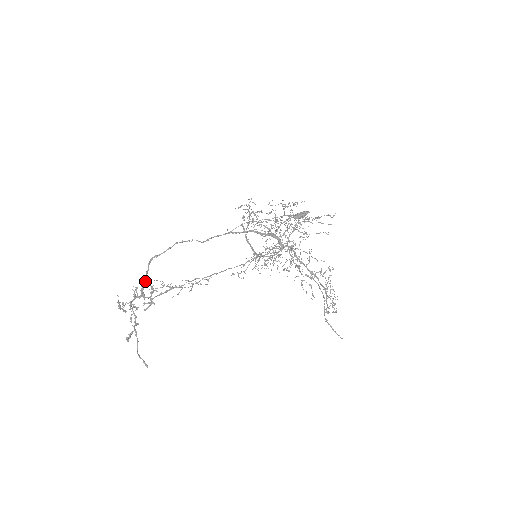
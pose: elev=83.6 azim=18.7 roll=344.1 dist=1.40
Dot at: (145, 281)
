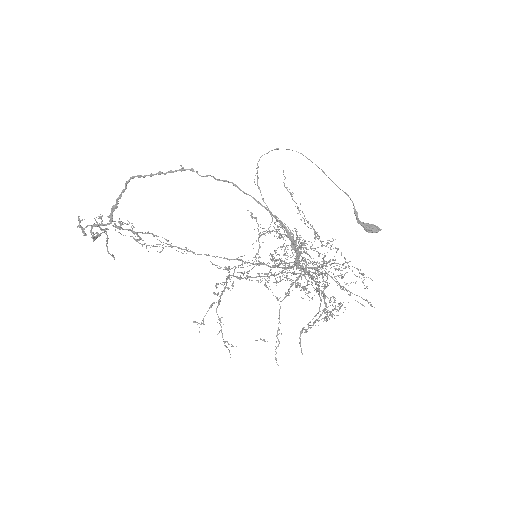
Dot at: (117, 203)
